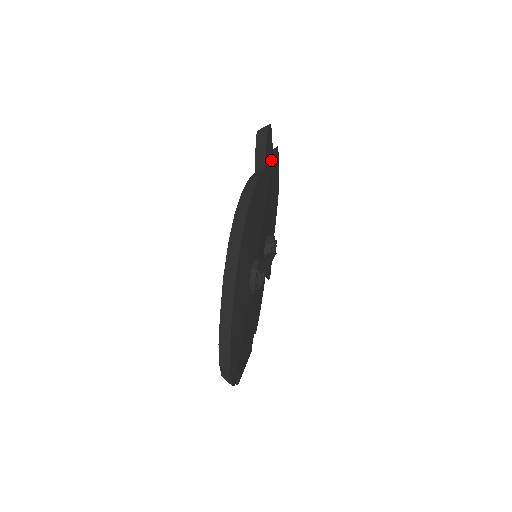
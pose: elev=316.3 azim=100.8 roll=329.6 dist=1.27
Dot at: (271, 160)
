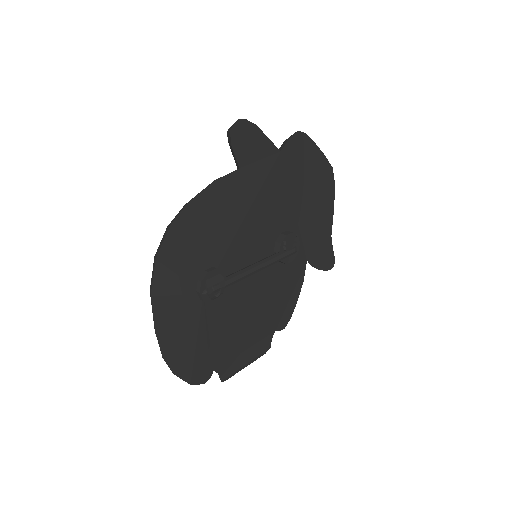
Dot at: (270, 152)
